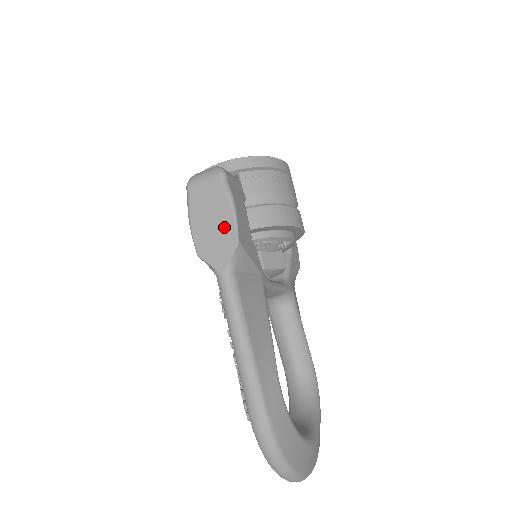
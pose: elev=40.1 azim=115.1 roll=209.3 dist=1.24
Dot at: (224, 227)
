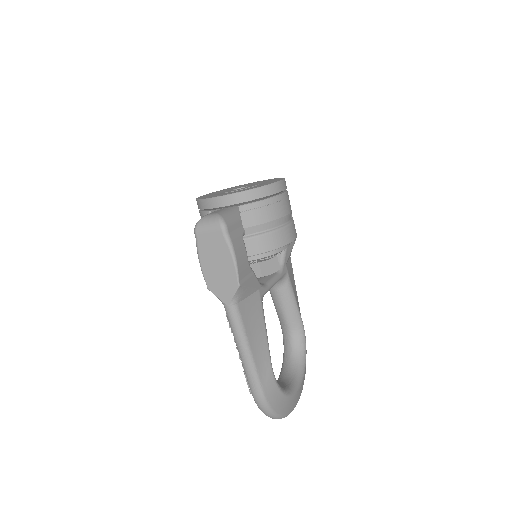
Dot at: (227, 272)
